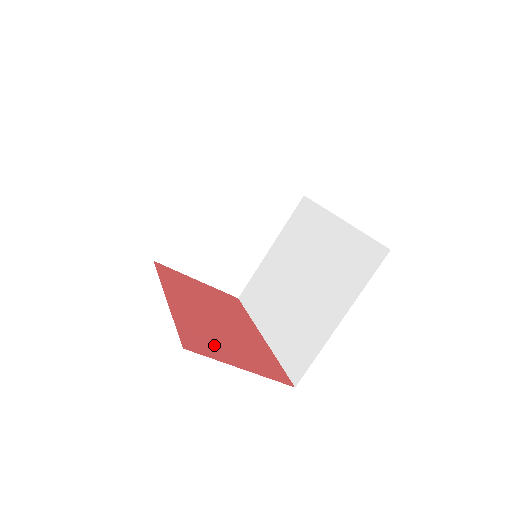
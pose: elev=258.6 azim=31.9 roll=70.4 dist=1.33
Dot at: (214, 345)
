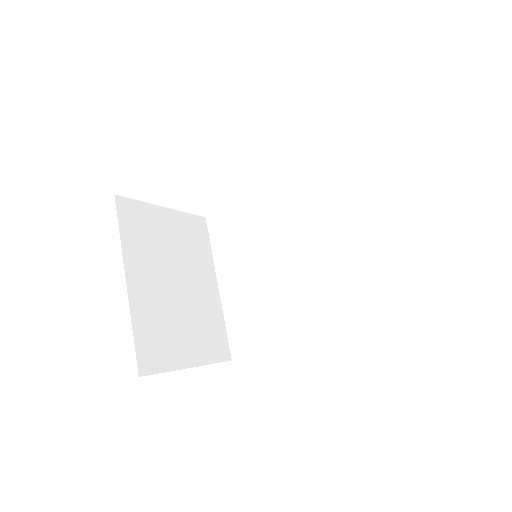
Dot at: occluded
